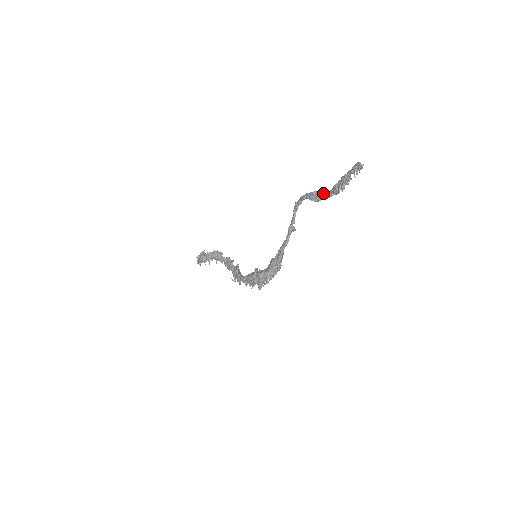
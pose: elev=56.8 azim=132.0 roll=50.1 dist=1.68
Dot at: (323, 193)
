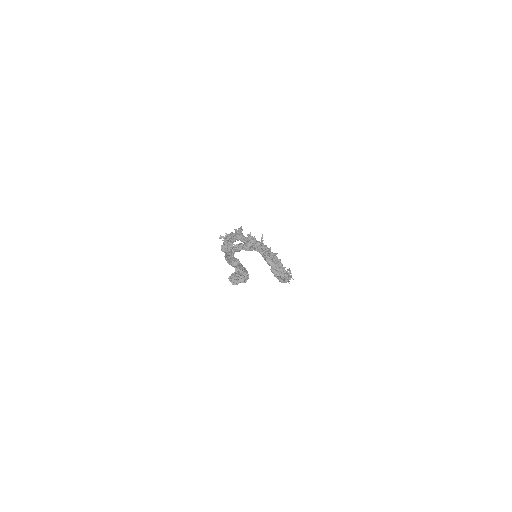
Dot at: occluded
